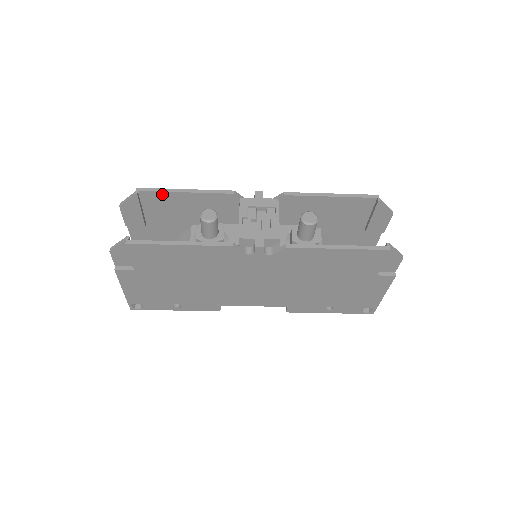
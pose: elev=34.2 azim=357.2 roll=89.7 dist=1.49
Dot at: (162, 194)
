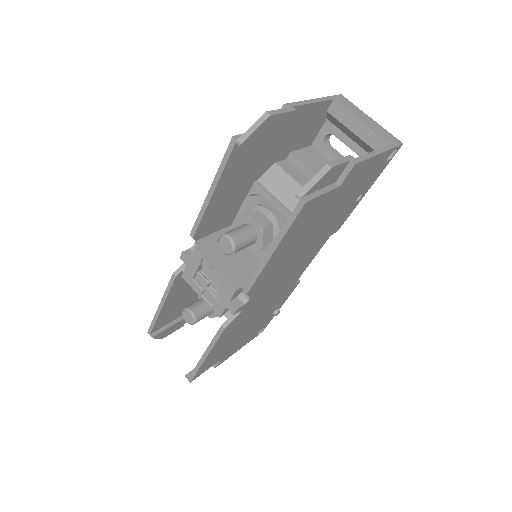
Dot at: (159, 320)
